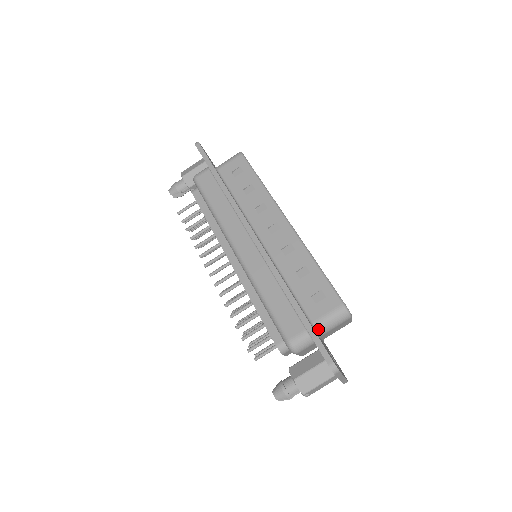
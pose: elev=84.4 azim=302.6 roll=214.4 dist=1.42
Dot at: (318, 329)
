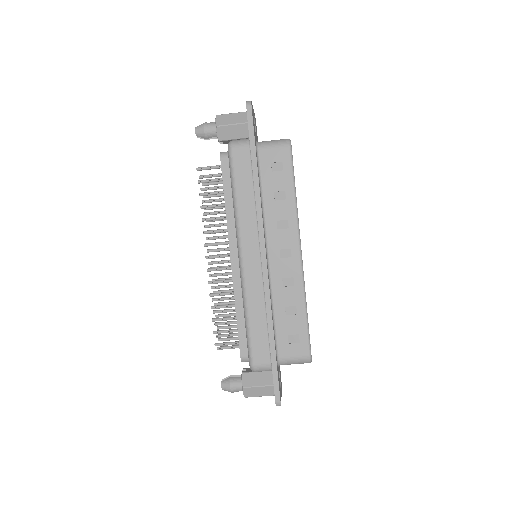
Dot at: (280, 363)
